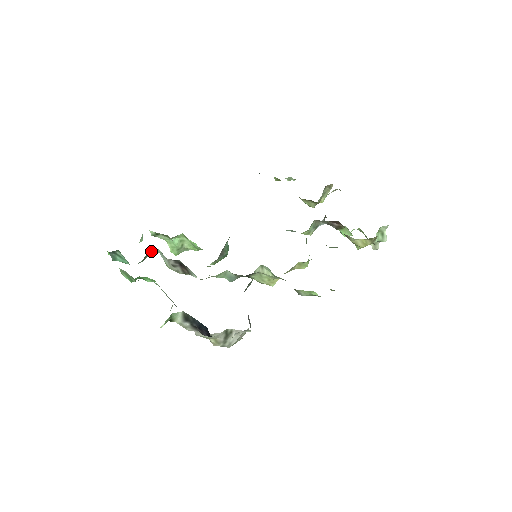
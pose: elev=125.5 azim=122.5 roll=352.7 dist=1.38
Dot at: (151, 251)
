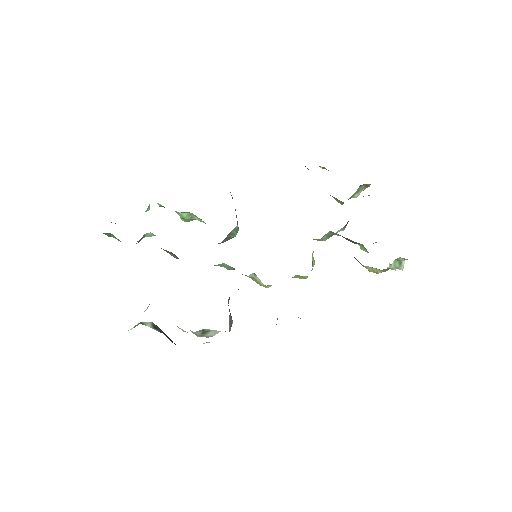
Dot at: (147, 234)
